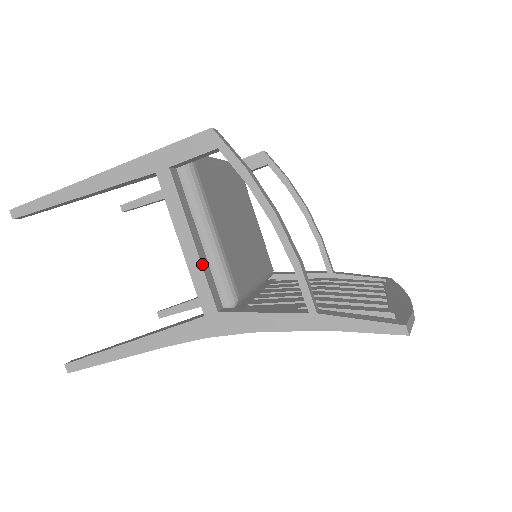
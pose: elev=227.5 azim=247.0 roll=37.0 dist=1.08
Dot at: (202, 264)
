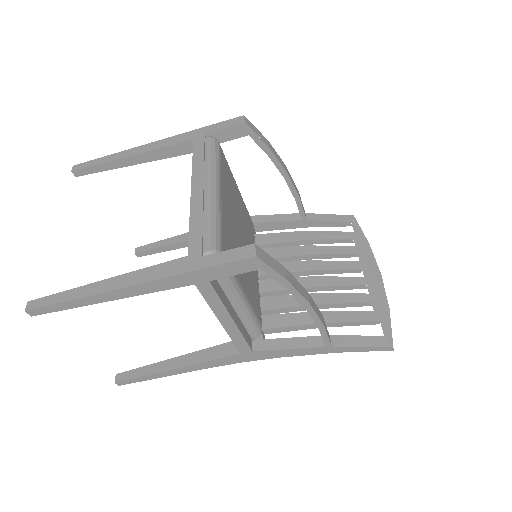
Dot at: (240, 330)
